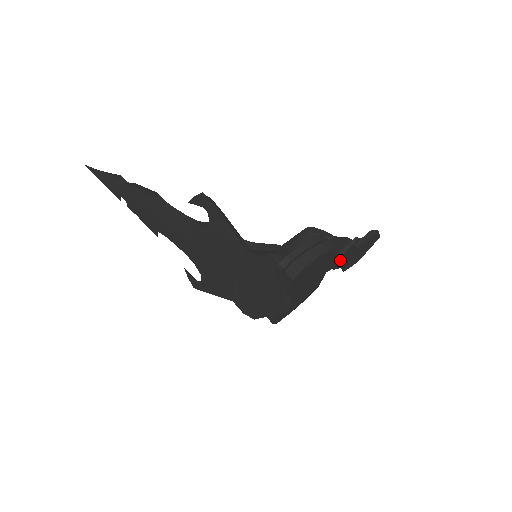
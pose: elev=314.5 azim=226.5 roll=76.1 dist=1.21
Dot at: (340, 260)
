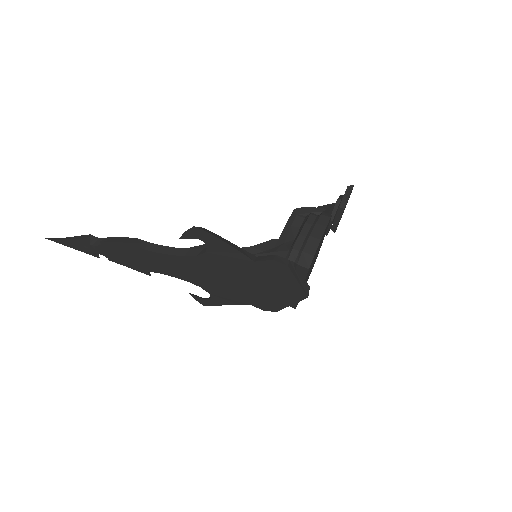
Dot at: (330, 225)
